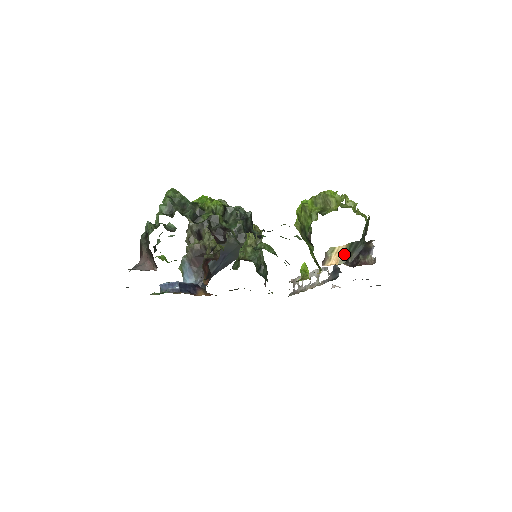
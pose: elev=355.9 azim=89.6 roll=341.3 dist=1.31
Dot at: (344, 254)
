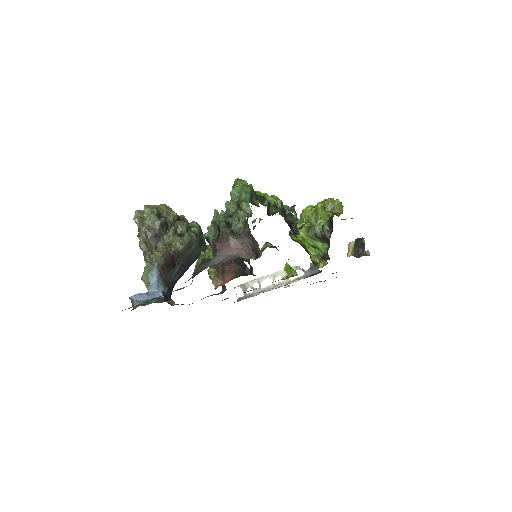
Dot at: (353, 248)
